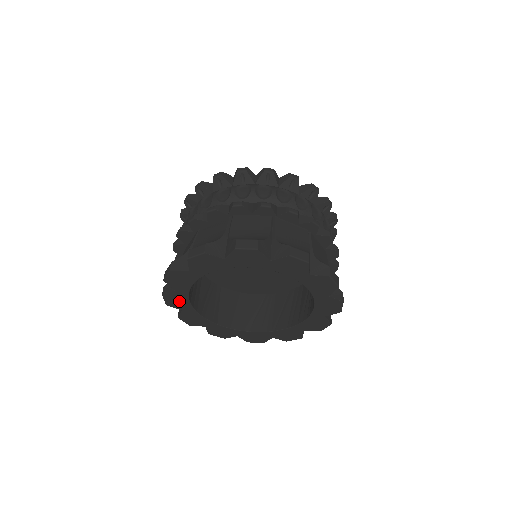
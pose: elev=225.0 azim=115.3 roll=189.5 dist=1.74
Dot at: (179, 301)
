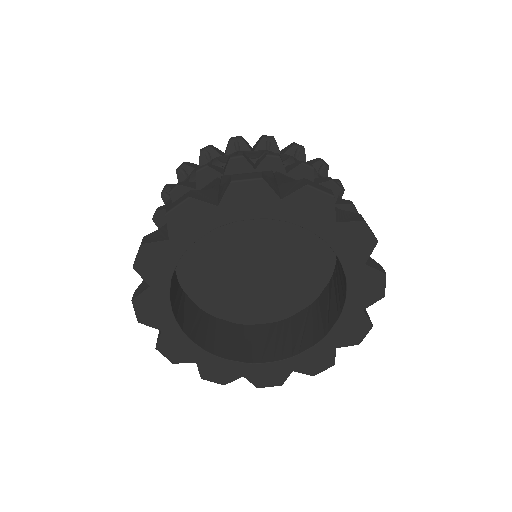
Dot at: (180, 347)
